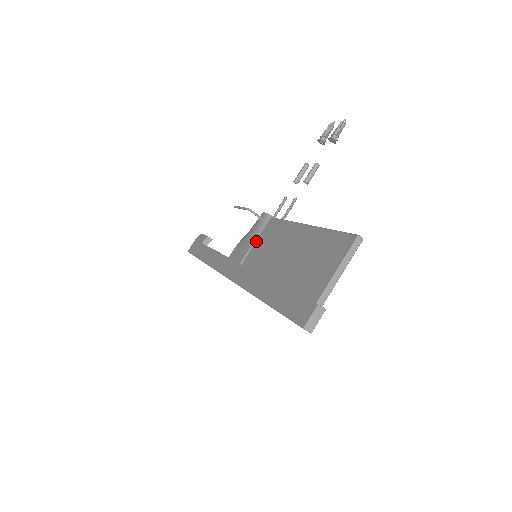
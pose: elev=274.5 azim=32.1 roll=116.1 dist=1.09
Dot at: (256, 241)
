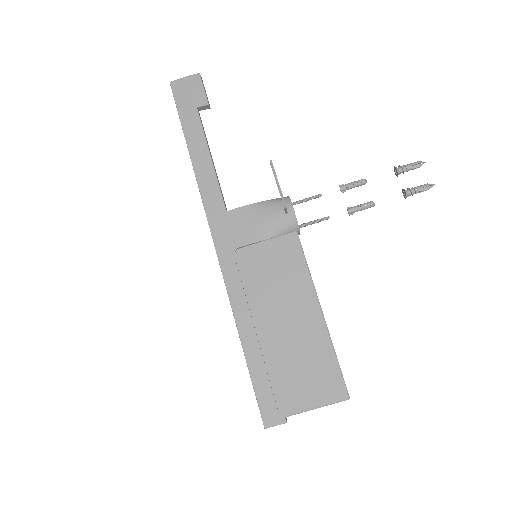
Dot at: (266, 241)
